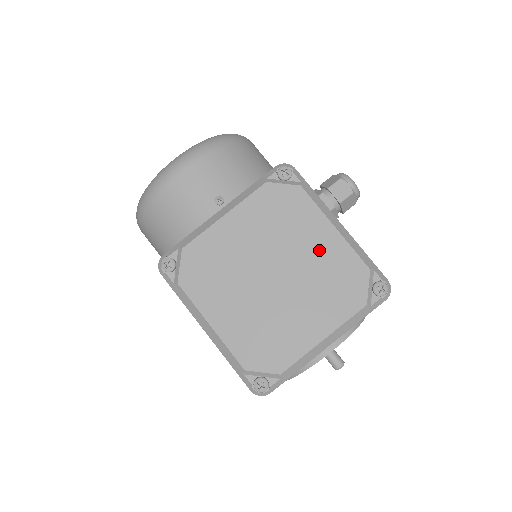
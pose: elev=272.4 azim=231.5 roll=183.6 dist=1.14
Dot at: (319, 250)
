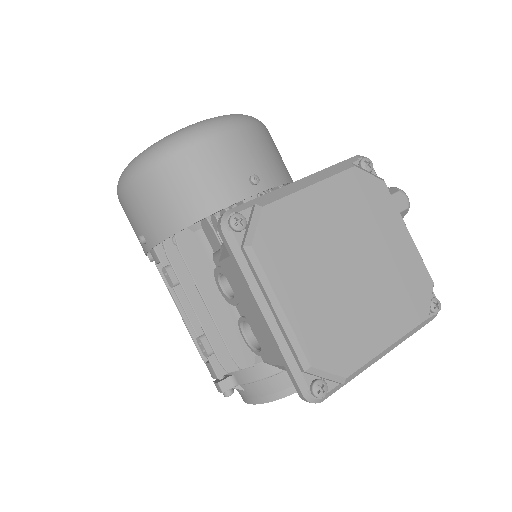
Dot at: (394, 251)
